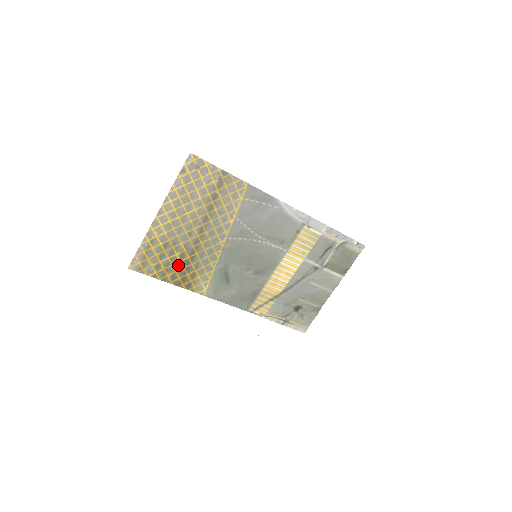
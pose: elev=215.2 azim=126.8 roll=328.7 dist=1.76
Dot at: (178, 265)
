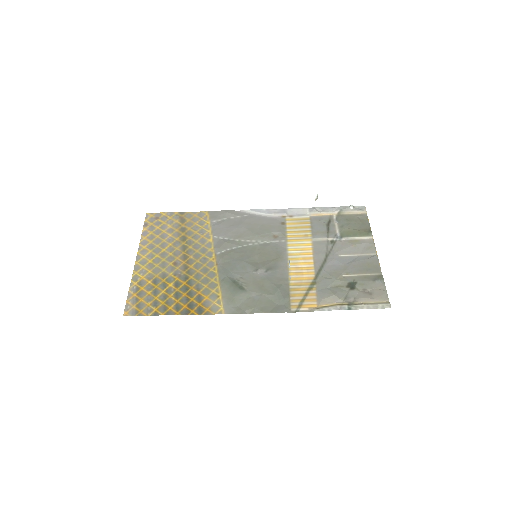
Dot at: (177, 294)
